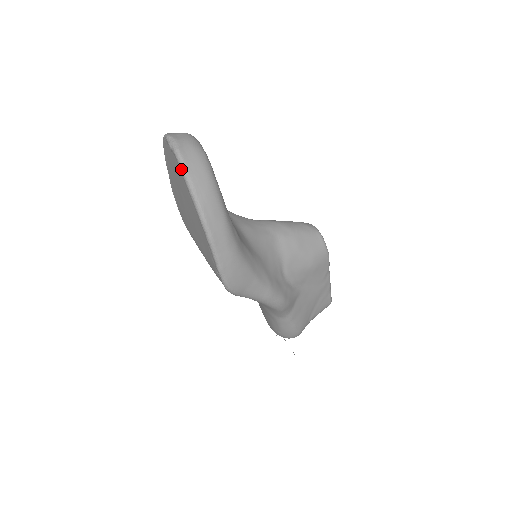
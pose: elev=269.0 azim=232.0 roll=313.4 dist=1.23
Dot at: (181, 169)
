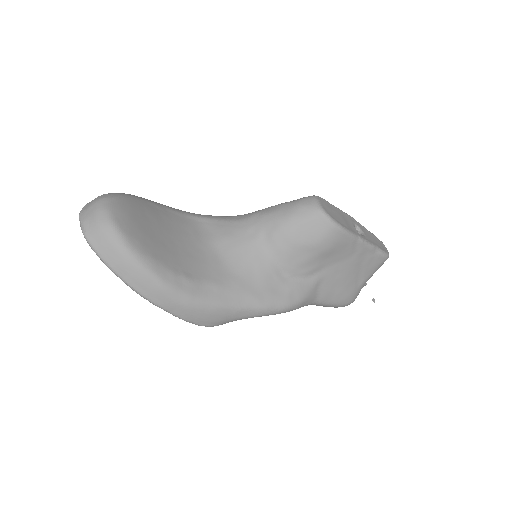
Dot at: occluded
